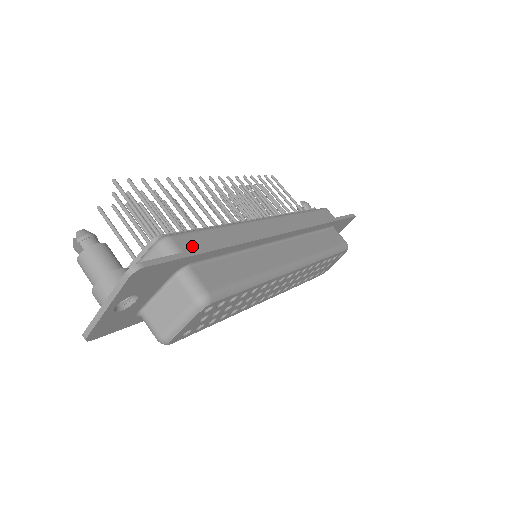
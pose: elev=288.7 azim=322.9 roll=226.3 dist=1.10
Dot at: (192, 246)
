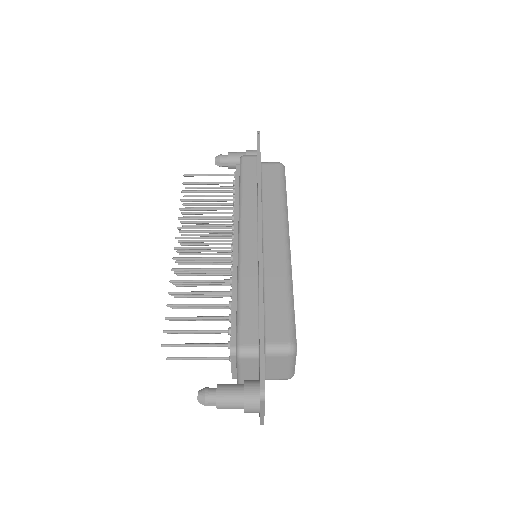
Dot at: (253, 333)
